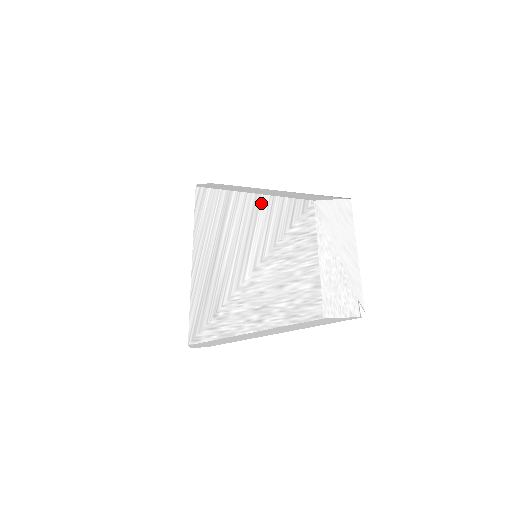
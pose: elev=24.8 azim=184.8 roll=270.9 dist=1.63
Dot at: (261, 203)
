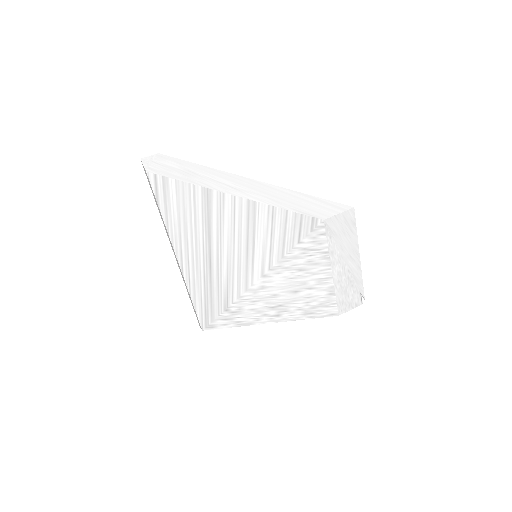
Dot at: (258, 212)
